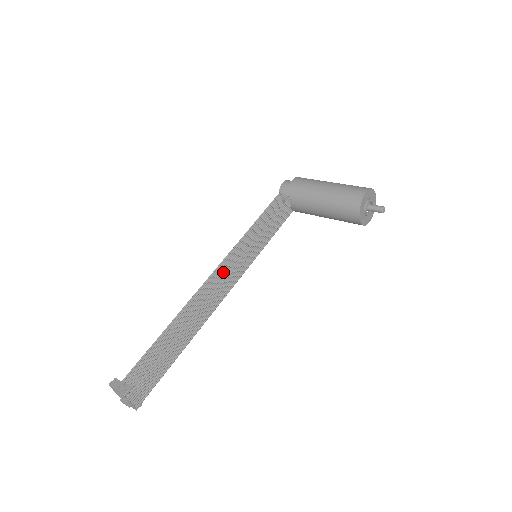
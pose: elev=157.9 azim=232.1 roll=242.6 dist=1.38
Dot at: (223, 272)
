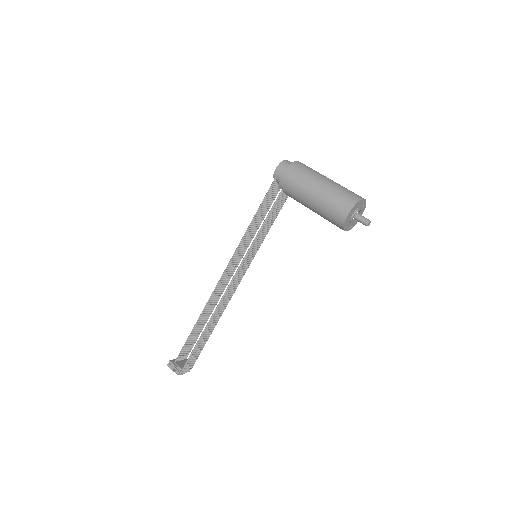
Dot at: (231, 268)
